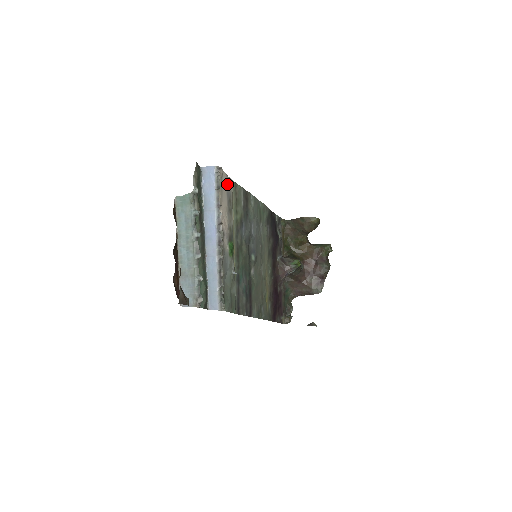
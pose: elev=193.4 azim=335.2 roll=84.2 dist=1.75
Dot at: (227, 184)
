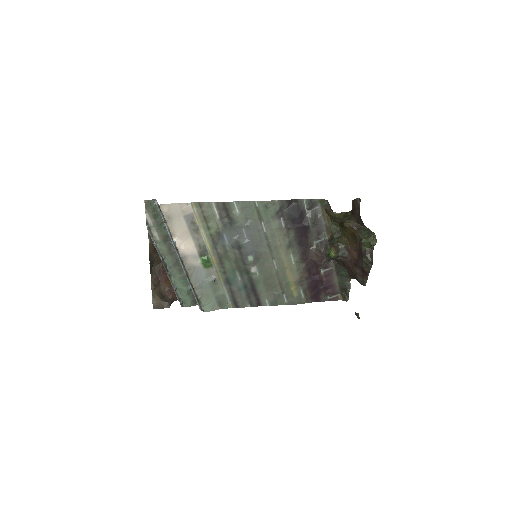
Dot at: (183, 211)
